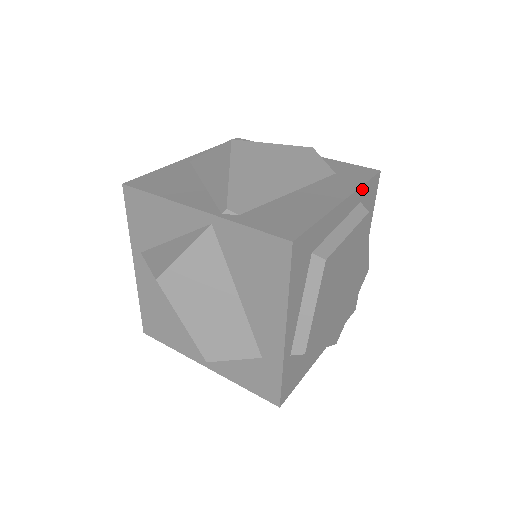
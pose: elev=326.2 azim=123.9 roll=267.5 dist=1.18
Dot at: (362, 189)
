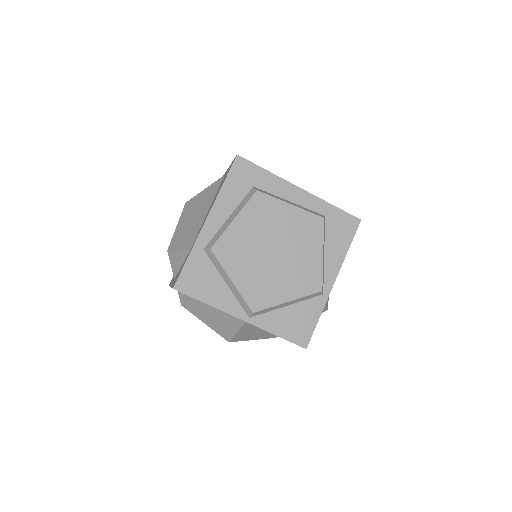
Dot at: (329, 207)
